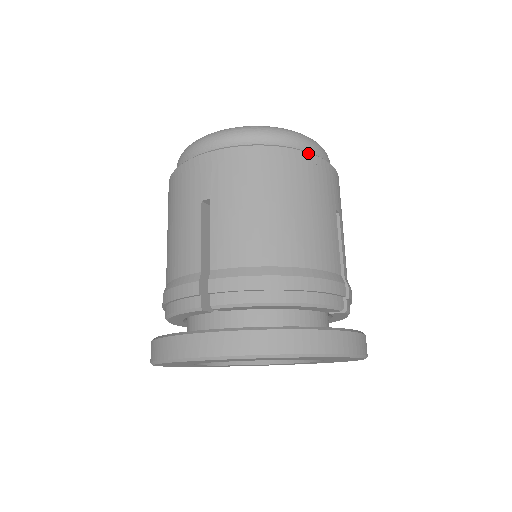
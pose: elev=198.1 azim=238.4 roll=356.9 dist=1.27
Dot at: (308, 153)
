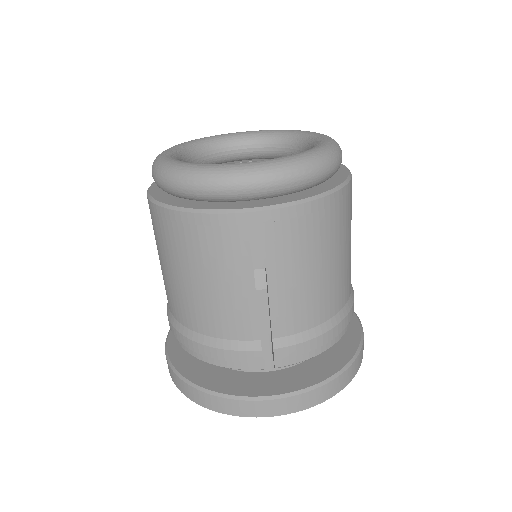
Dot at: (197, 214)
